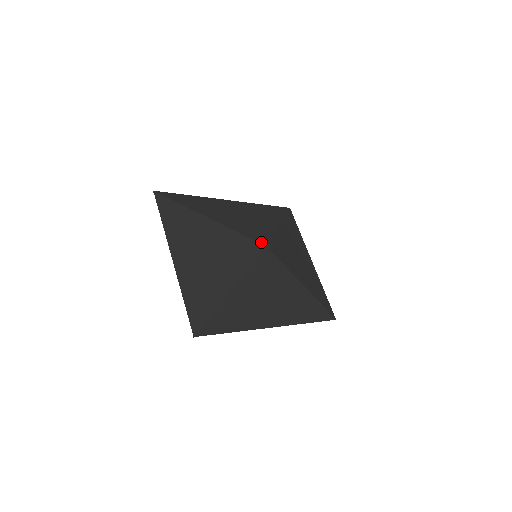
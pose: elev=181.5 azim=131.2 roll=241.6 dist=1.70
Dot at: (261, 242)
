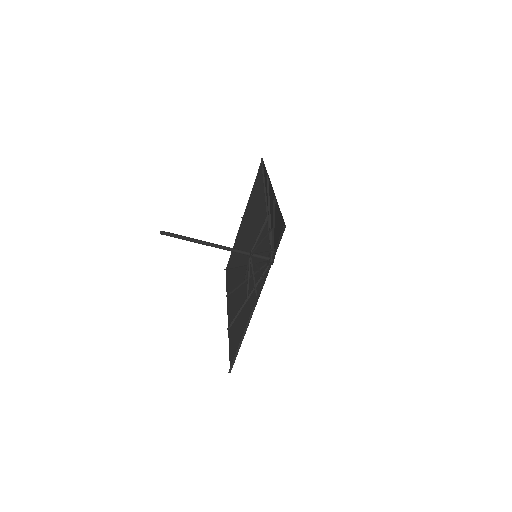
Dot at: occluded
